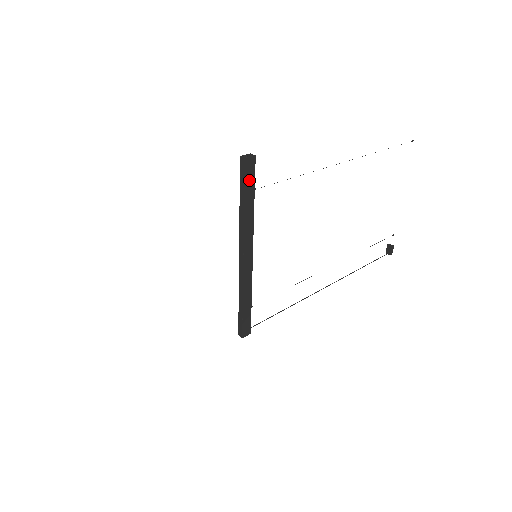
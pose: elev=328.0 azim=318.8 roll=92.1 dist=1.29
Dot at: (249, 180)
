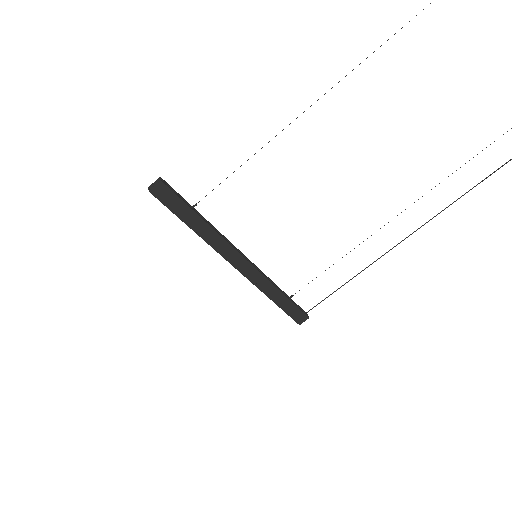
Dot at: (175, 205)
